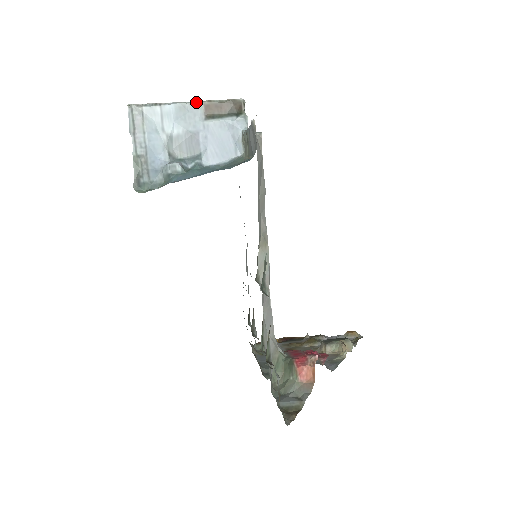
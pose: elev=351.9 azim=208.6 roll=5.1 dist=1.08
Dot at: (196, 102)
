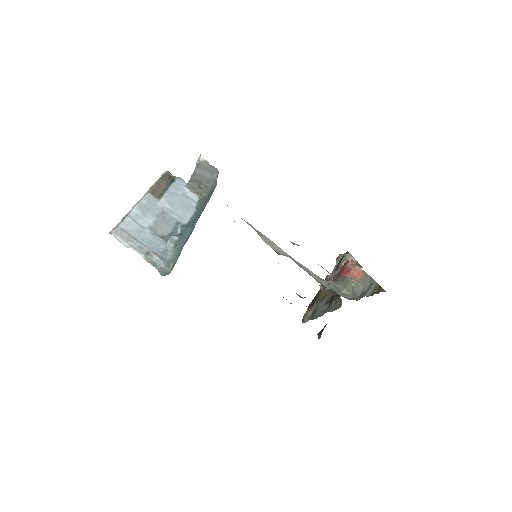
Dot at: (144, 196)
